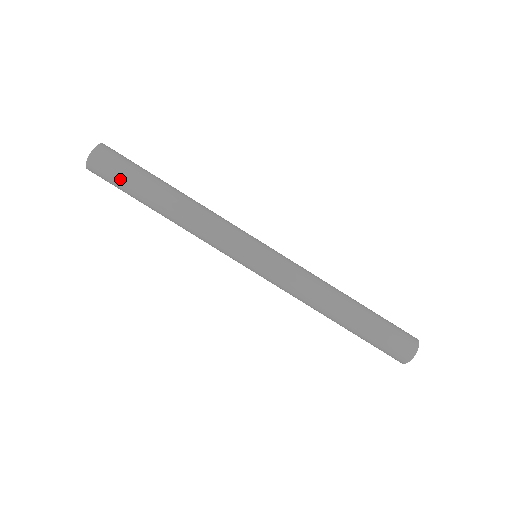
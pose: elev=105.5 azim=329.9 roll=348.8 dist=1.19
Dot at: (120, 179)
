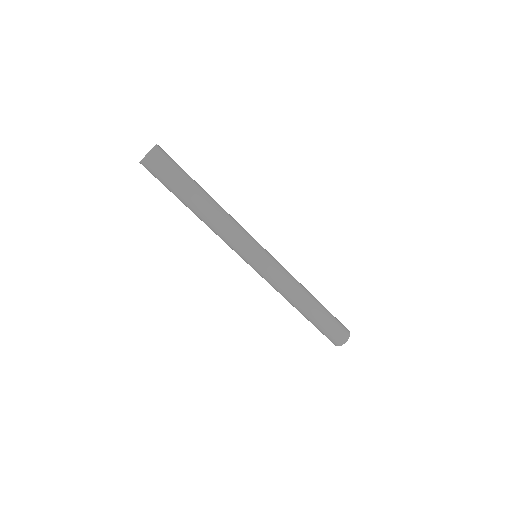
Dot at: (175, 172)
